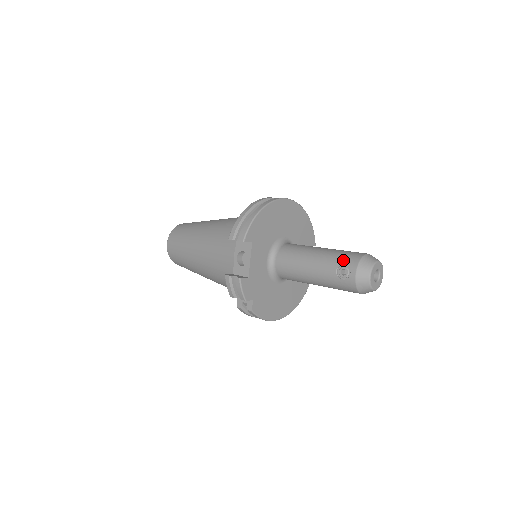
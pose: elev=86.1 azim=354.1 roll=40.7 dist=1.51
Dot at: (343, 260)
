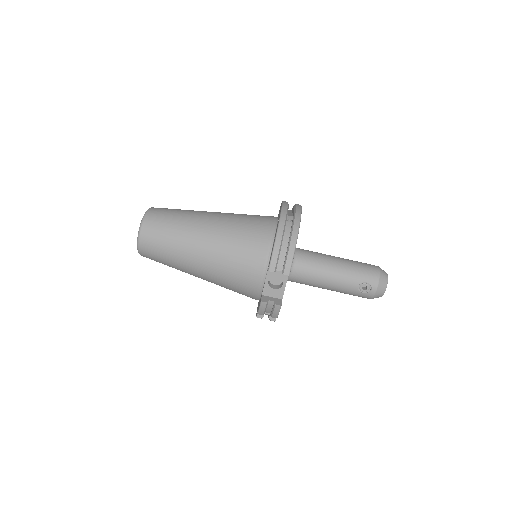
Dot at: (364, 278)
